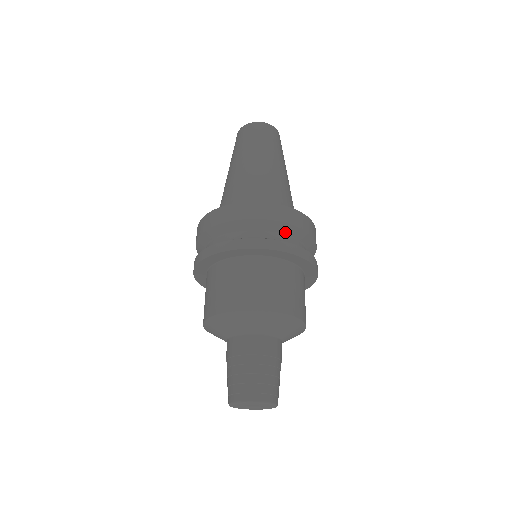
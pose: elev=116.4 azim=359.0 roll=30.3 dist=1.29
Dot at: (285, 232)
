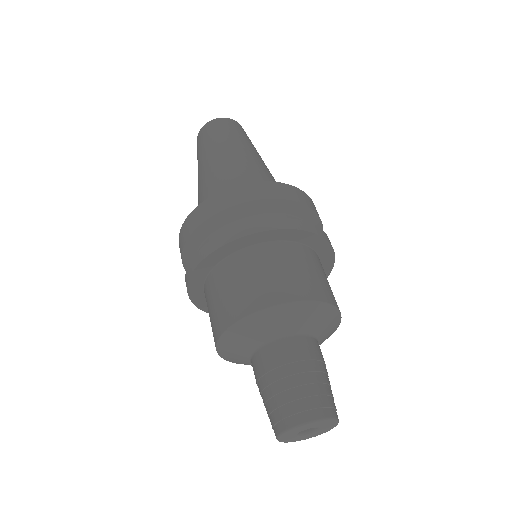
Dot at: occluded
